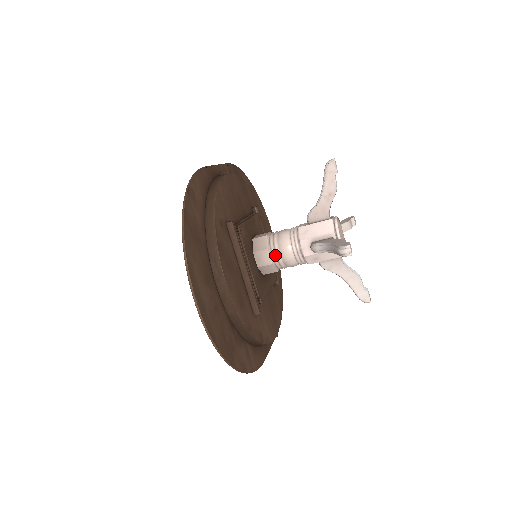
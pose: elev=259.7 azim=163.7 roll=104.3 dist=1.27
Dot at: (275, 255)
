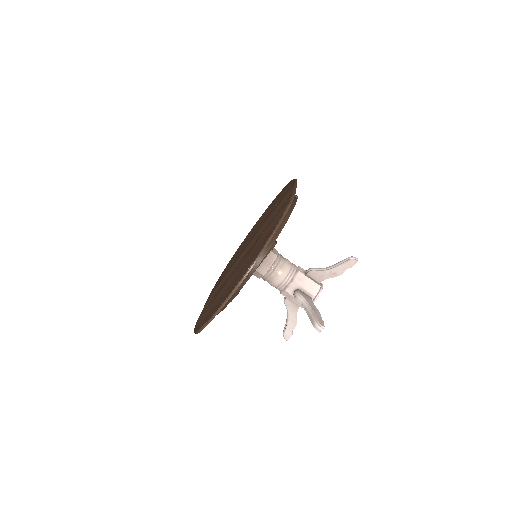
Dot at: (271, 273)
